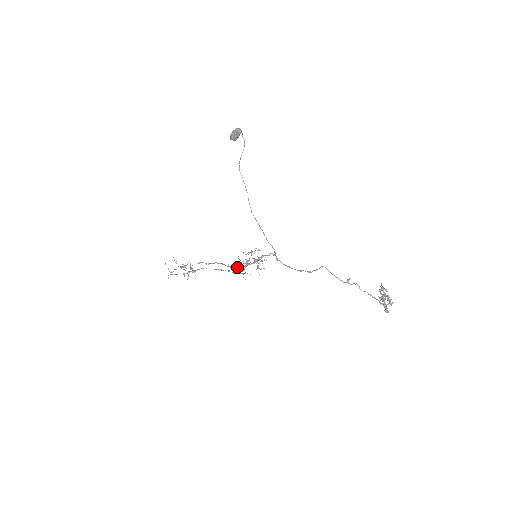
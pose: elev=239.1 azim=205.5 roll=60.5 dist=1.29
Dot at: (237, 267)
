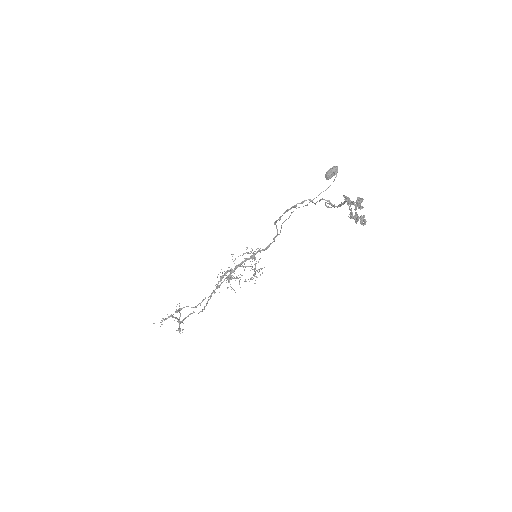
Dot at: occluded
